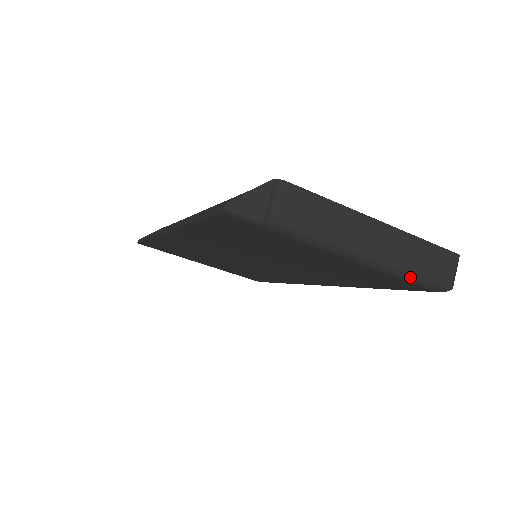
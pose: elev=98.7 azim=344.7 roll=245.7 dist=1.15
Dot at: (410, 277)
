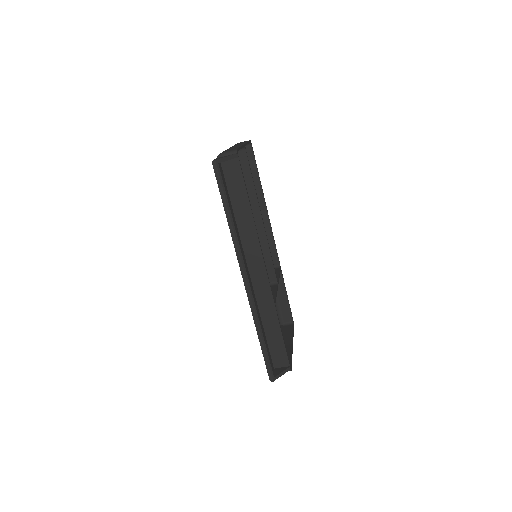
Dot at: occluded
